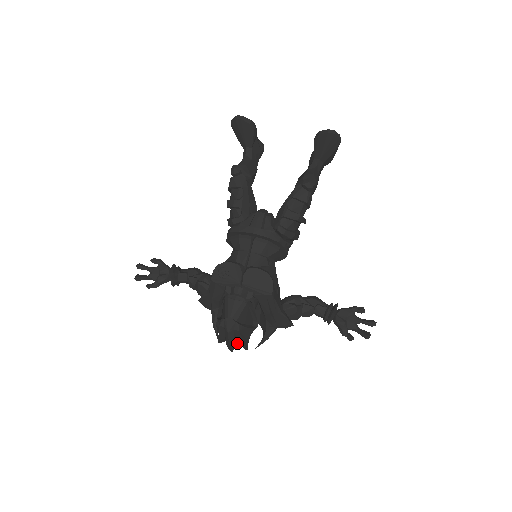
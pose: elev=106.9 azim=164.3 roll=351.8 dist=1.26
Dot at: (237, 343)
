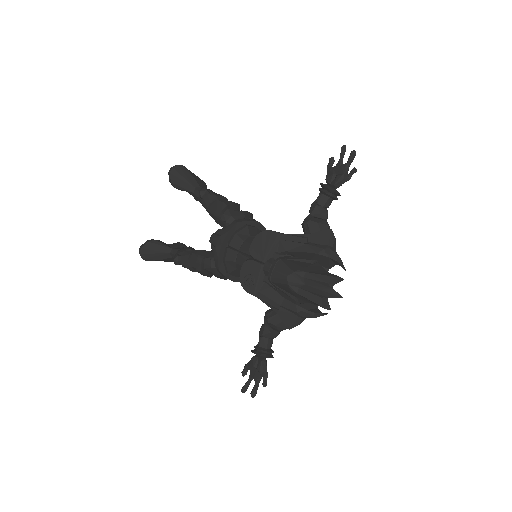
Dot at: (330, 286)
